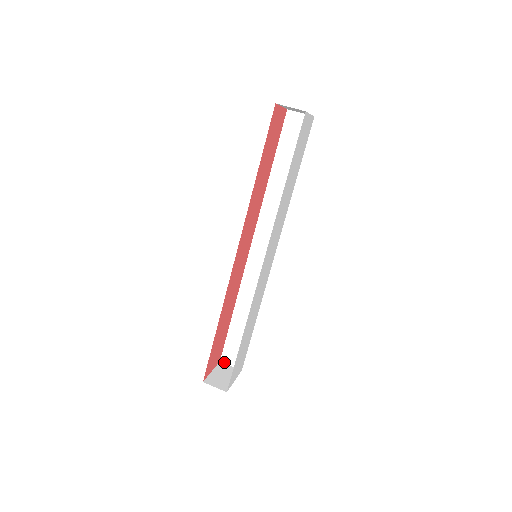
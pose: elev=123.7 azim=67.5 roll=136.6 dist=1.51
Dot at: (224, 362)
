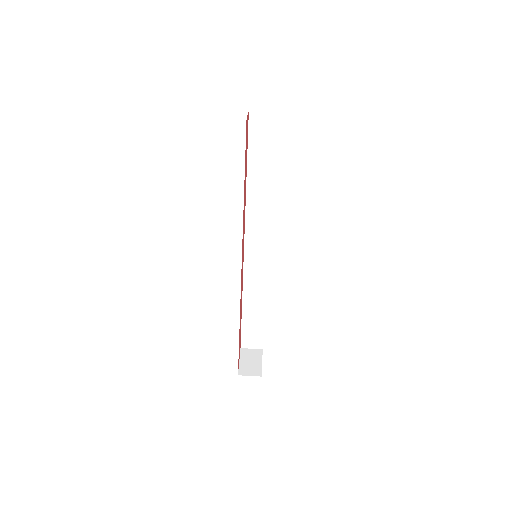
Dot at: (244, 347)
